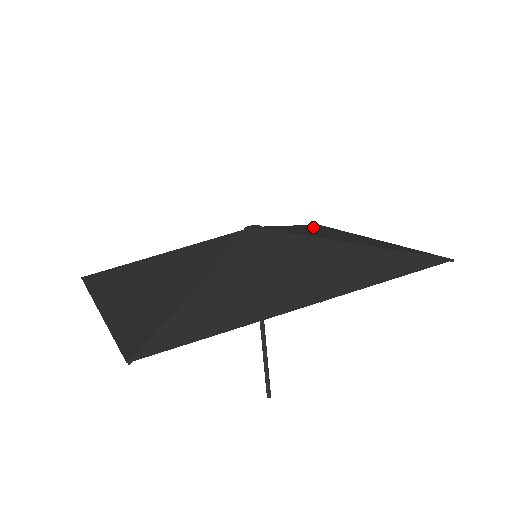
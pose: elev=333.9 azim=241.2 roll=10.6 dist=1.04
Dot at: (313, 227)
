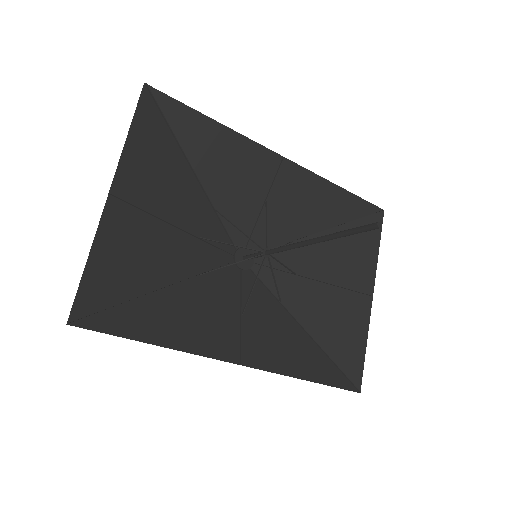
Dot at: (330, 340)
